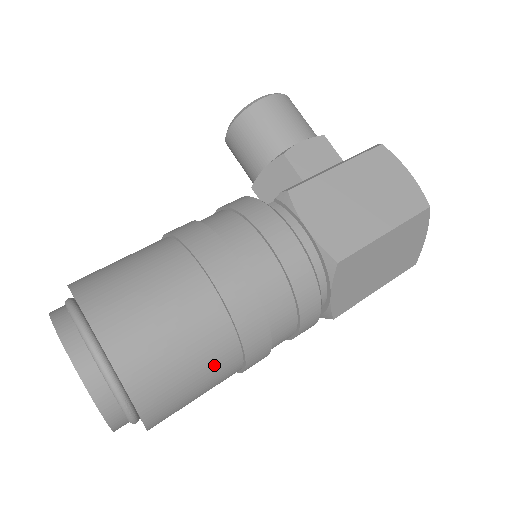
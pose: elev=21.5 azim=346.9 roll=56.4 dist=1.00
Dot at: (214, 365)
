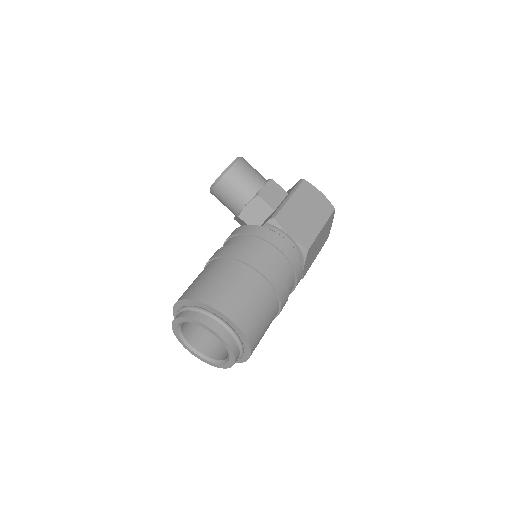
Dot at: (271, 317)
